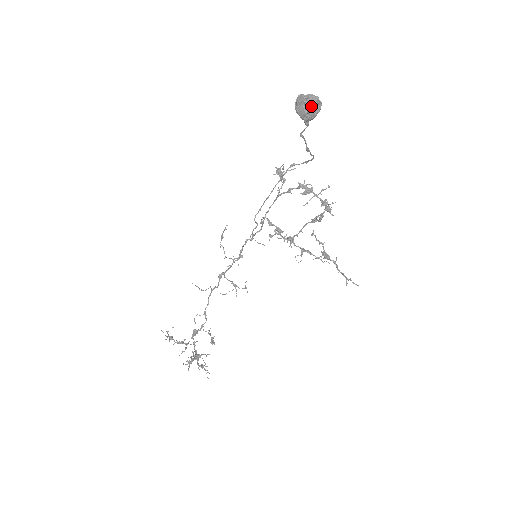
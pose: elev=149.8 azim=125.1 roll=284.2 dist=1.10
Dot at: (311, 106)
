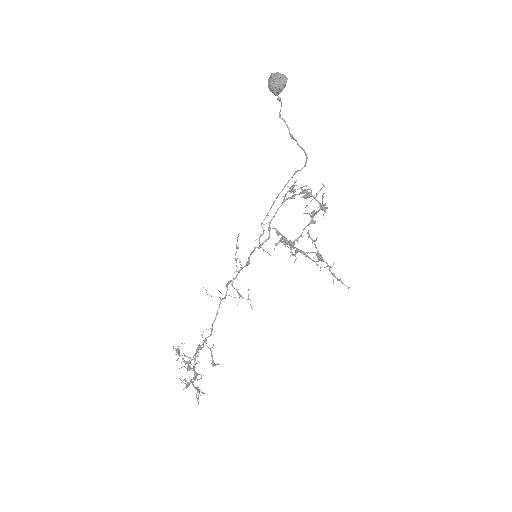
Dot at: (276, 78)
